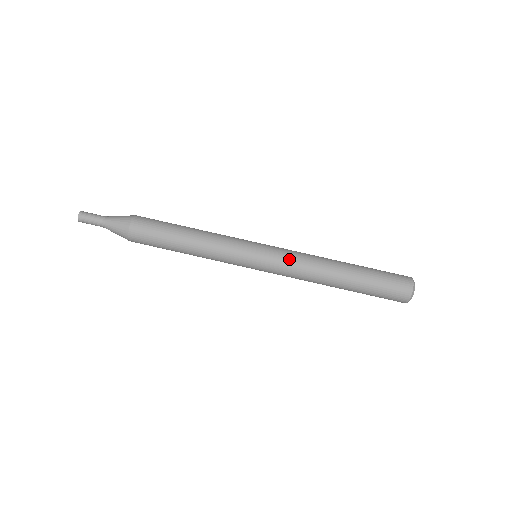
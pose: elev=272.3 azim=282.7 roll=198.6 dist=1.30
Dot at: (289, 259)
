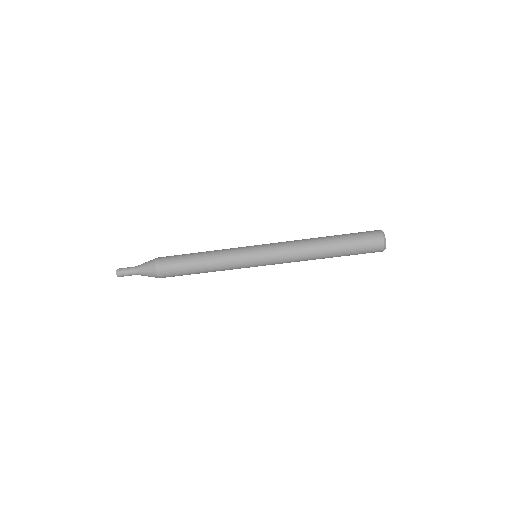
Dot at: (282, 263)
